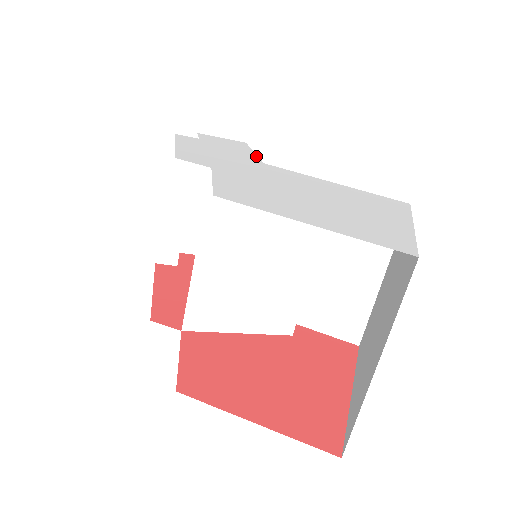
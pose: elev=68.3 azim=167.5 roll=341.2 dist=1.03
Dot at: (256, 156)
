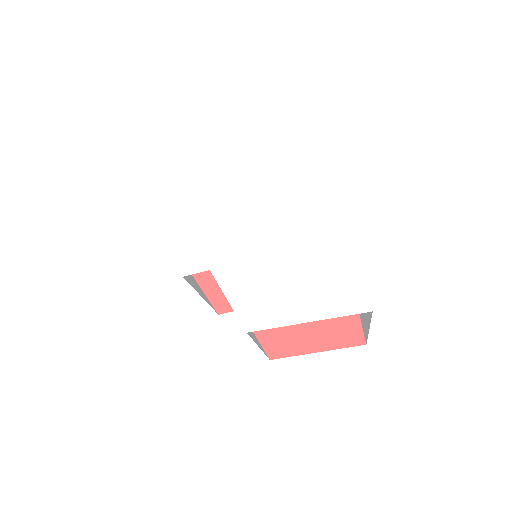
Dot at: (205, 184)
